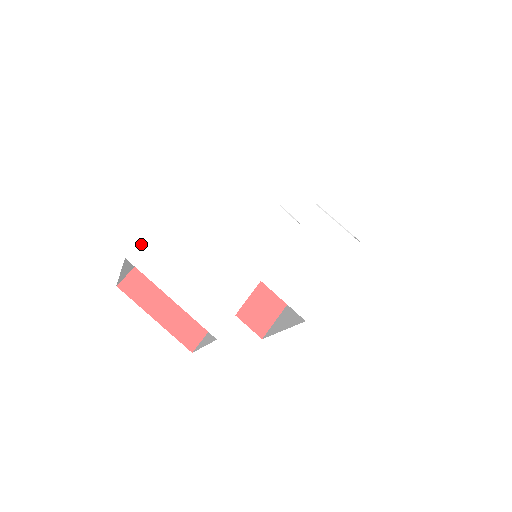
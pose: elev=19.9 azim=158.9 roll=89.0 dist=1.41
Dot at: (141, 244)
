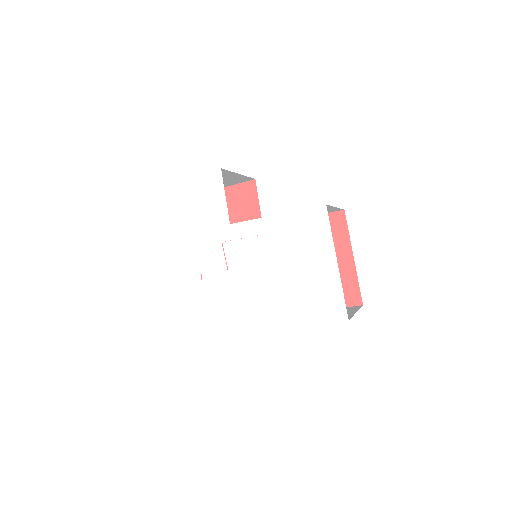
Dot at: (142, 192)
